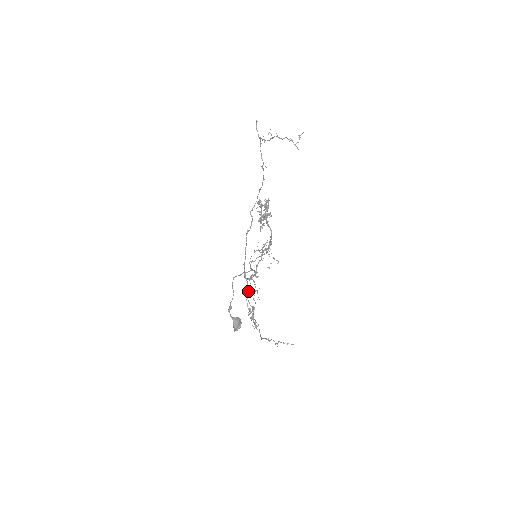
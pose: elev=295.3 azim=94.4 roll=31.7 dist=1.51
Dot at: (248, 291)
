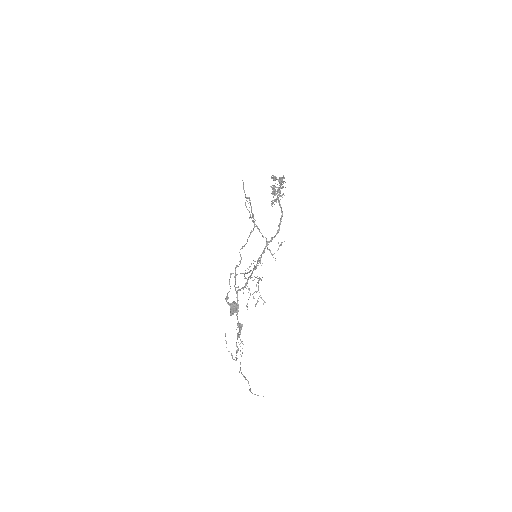
Dot at: (237, 309)
